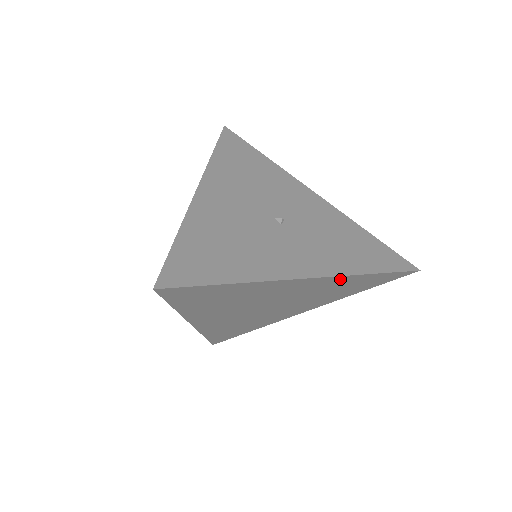
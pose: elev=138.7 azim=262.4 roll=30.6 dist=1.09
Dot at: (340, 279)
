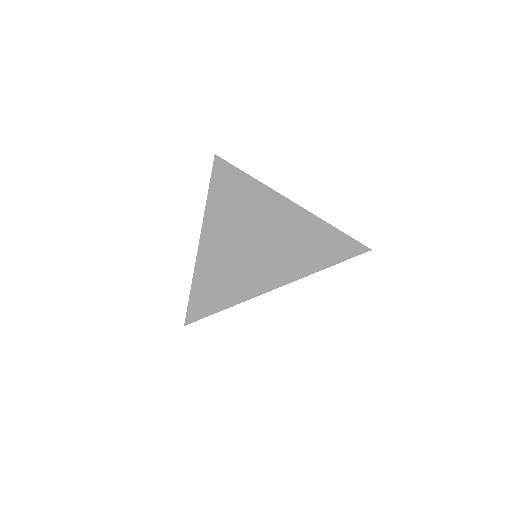
Dot at: (309, 218)
